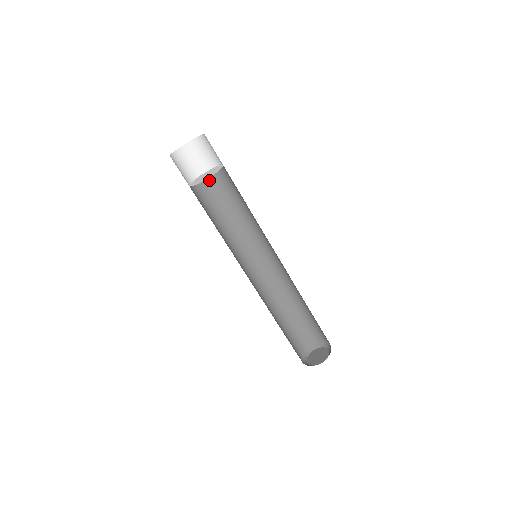
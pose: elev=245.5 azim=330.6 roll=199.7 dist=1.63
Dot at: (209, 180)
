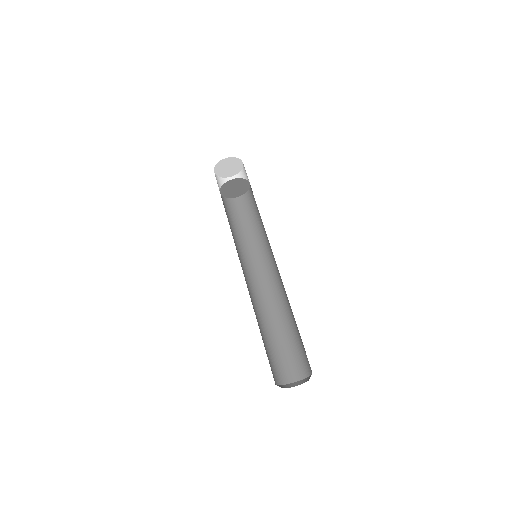
Dot at: (228, 203)
